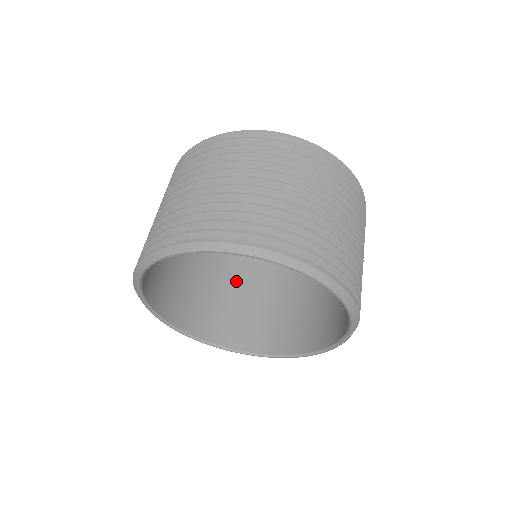
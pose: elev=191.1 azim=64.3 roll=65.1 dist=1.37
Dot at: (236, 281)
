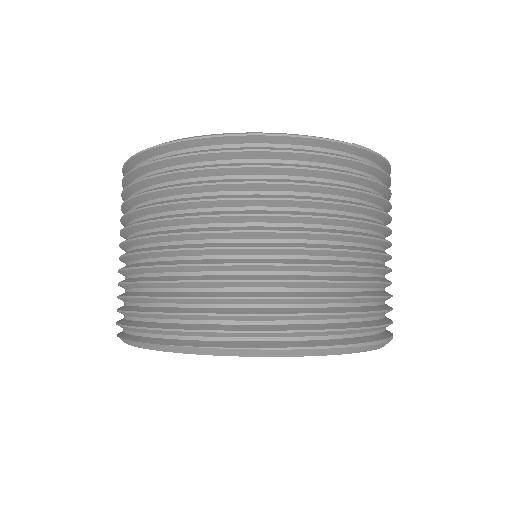
Dot at: occluded
